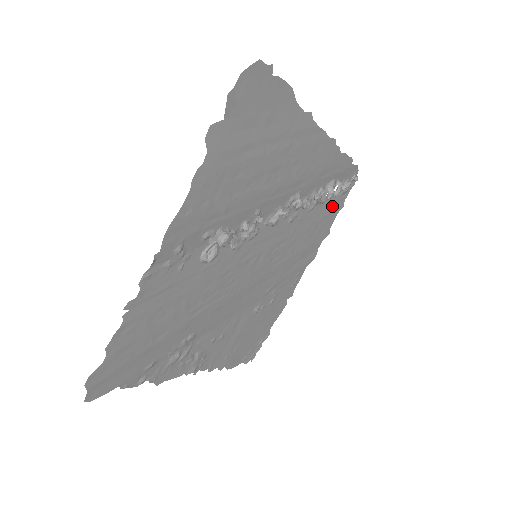
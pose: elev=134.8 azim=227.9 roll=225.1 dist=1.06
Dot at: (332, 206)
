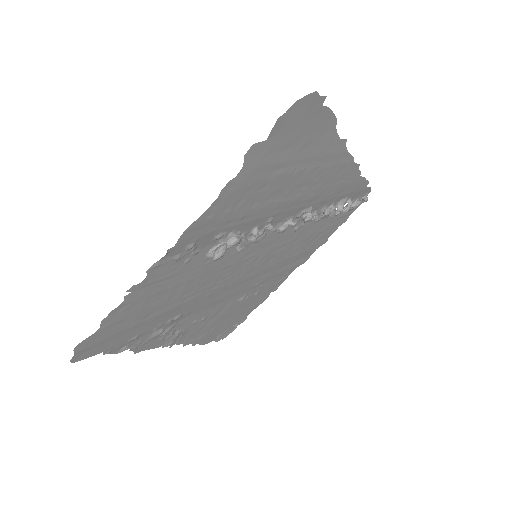
Dot at: (337, 219)
